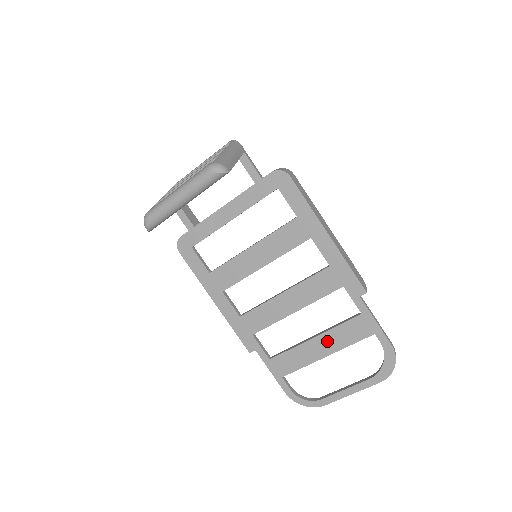
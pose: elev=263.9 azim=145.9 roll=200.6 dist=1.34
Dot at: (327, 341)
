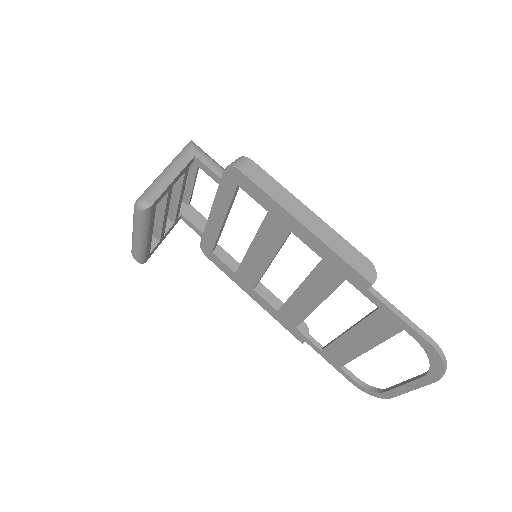
Dot at: (360, 336)
